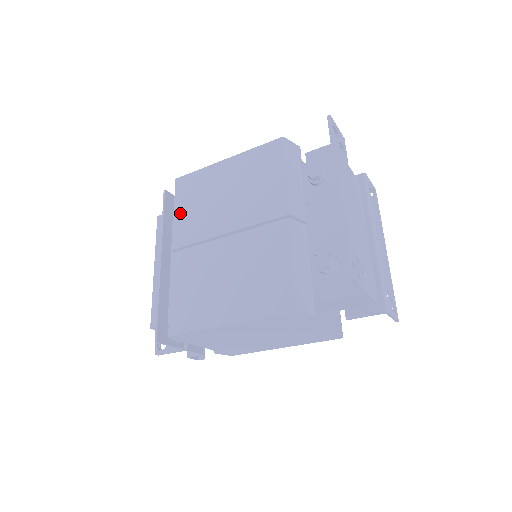
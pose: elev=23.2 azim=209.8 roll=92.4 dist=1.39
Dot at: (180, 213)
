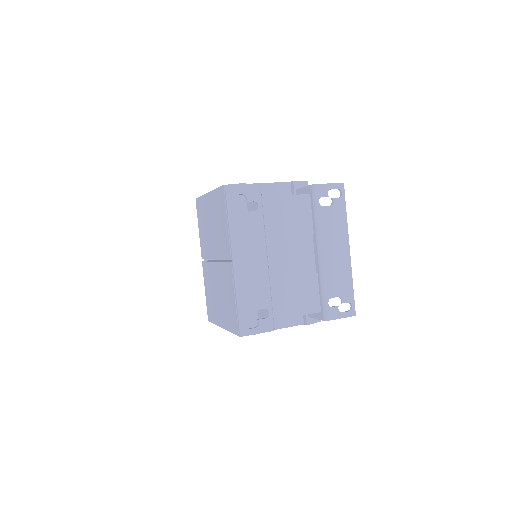
Dot at: (200, 231)
